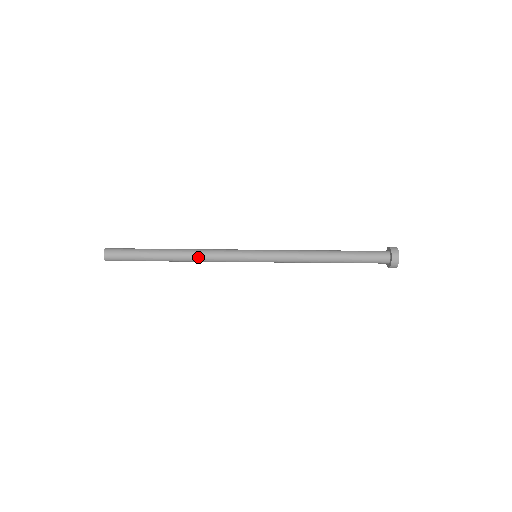
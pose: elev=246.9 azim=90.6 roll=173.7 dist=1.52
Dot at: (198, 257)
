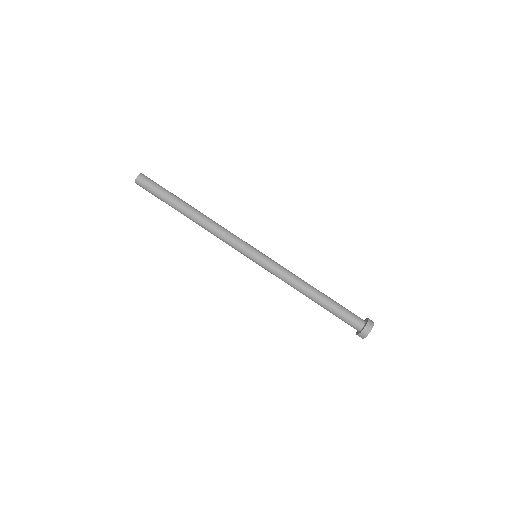
Dot at: (212, 223)
